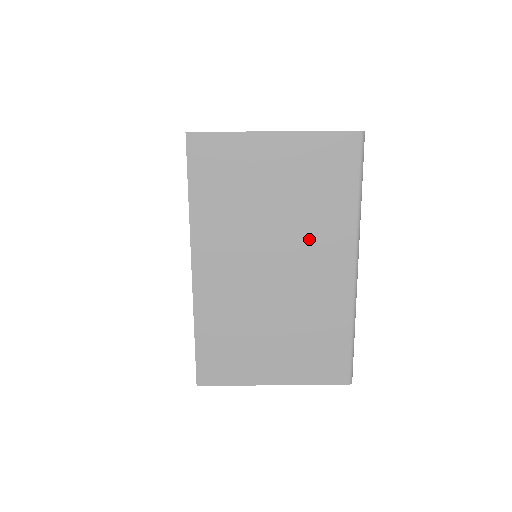
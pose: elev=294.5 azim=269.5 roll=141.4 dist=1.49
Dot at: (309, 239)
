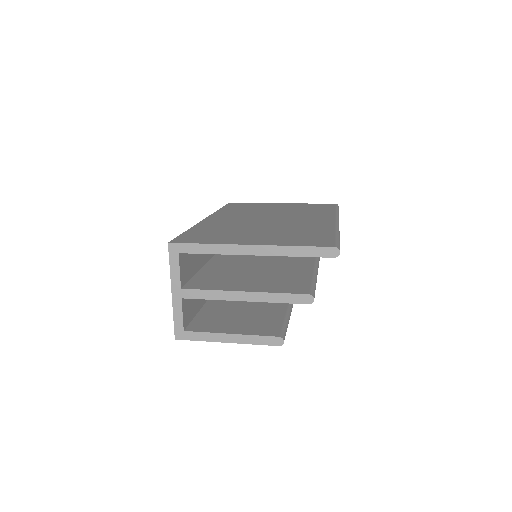
Dot at: (299, 216)
